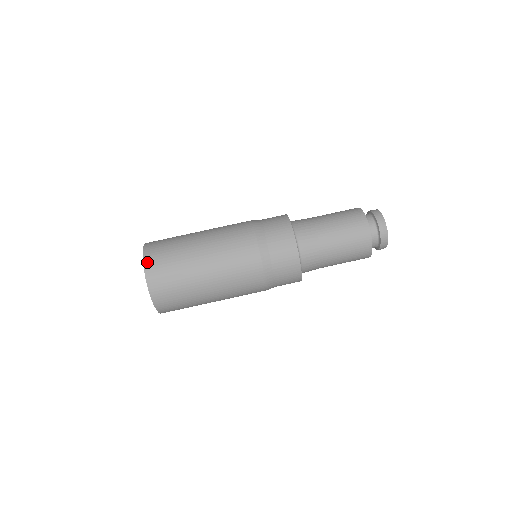
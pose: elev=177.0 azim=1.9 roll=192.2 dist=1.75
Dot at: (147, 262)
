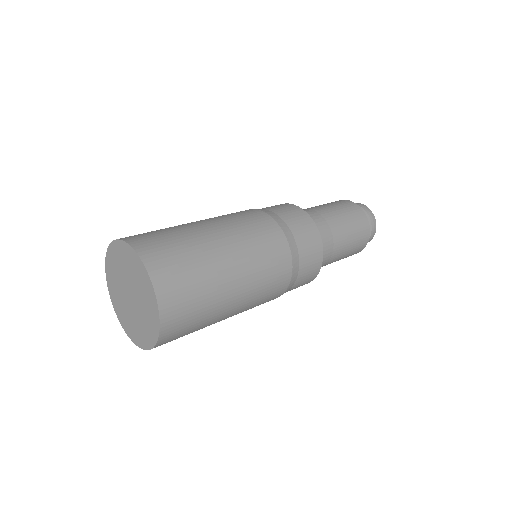
Dot at: (159, 285)
